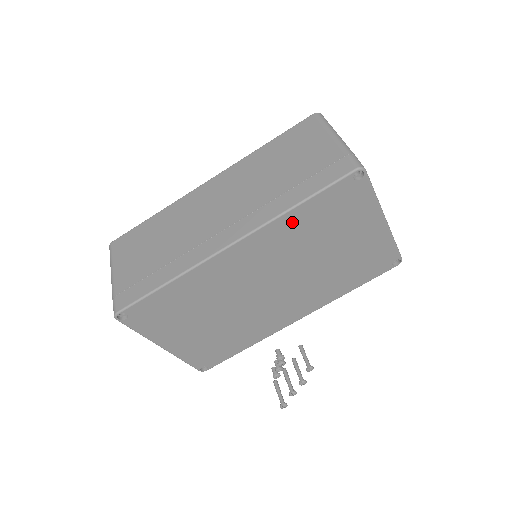
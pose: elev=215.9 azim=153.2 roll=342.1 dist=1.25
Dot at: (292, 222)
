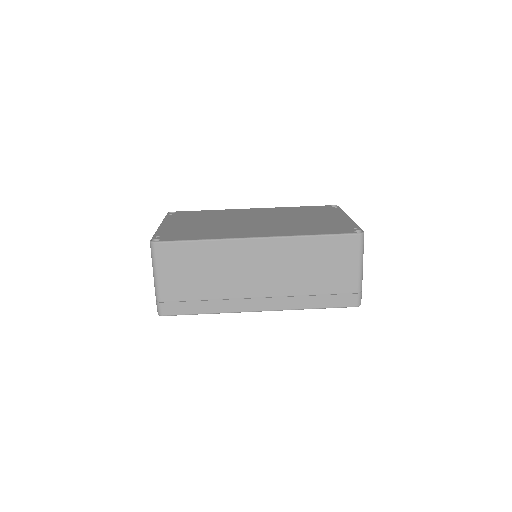
Dot at: occluded
